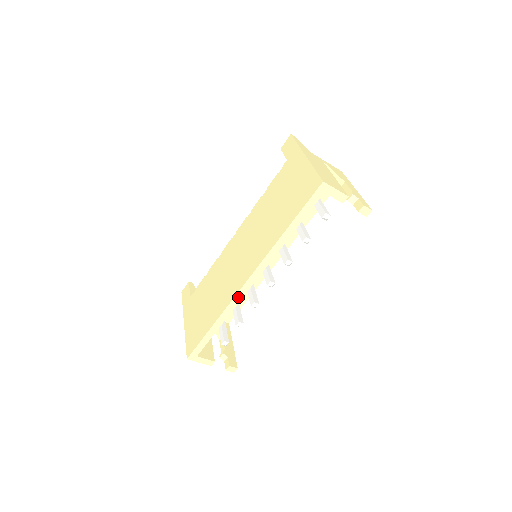
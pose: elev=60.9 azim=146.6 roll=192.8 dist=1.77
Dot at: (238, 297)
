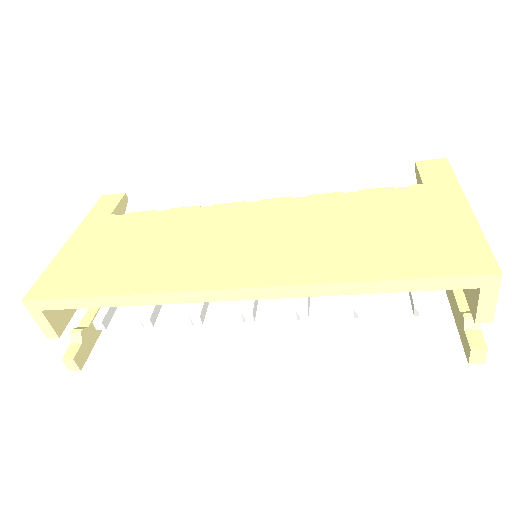
Dot at: (193, 296)
